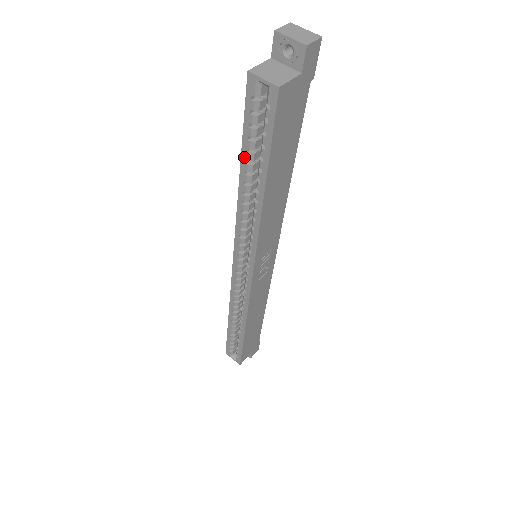
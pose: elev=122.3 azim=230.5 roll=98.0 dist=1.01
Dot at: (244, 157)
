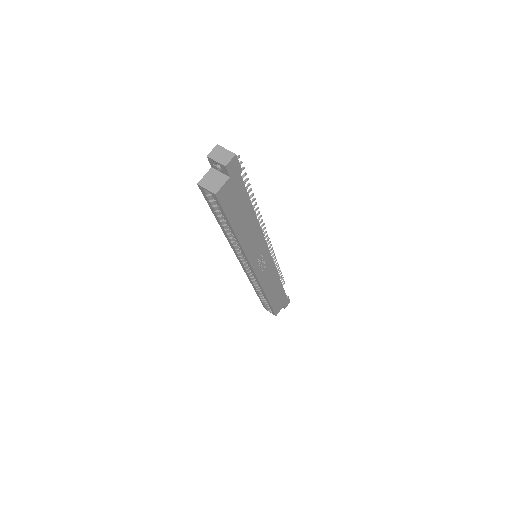
Dot at: (217, 218)
